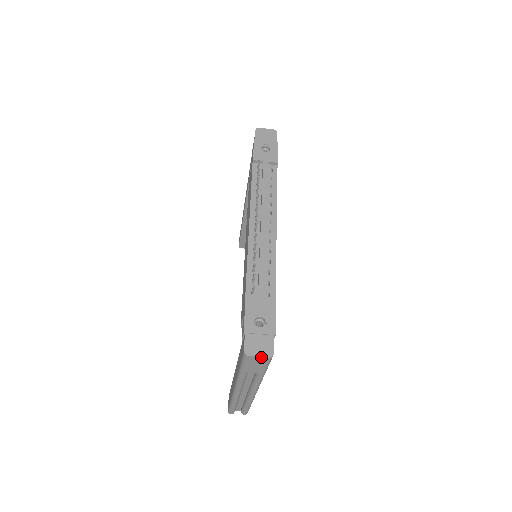
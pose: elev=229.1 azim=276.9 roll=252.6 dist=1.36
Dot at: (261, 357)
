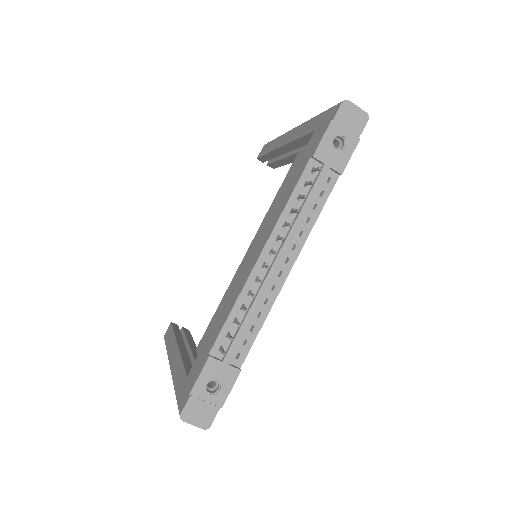
Dot at: (195, 425)
